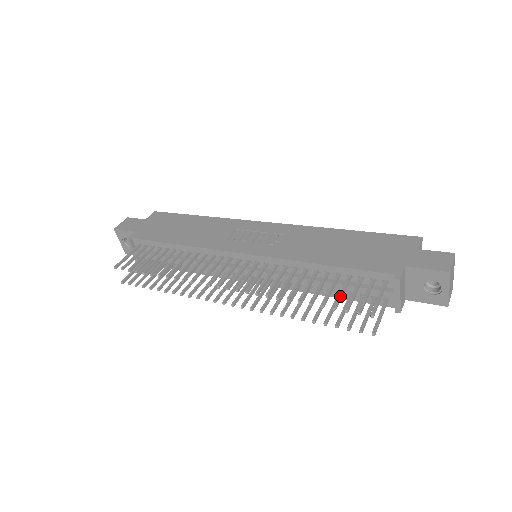
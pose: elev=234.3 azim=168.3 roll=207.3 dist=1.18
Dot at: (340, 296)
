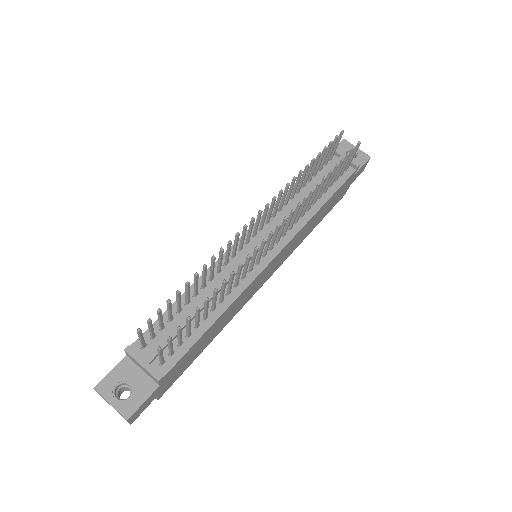
Dot at: (321, 156)
